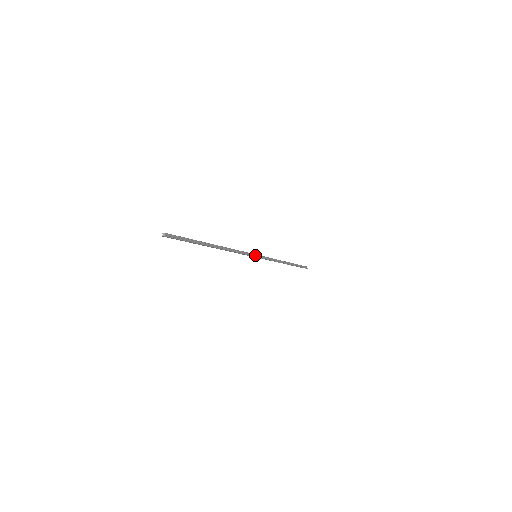
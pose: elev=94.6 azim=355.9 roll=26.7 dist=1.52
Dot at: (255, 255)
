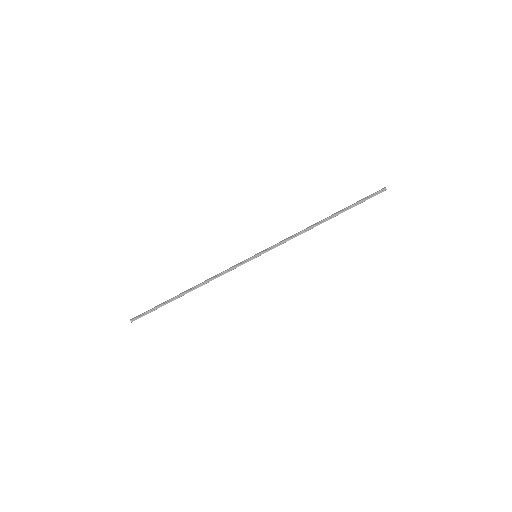
Dot at: (253, 257)
